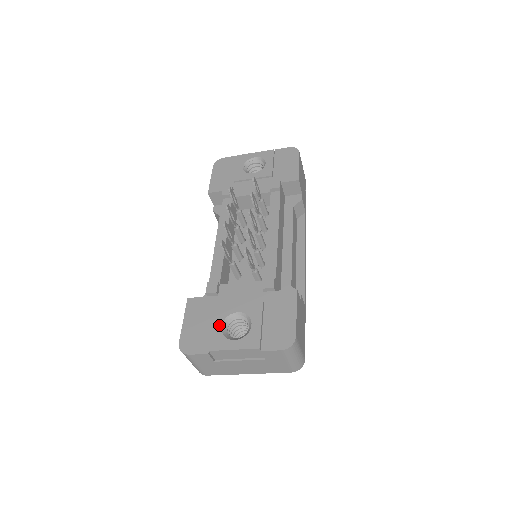
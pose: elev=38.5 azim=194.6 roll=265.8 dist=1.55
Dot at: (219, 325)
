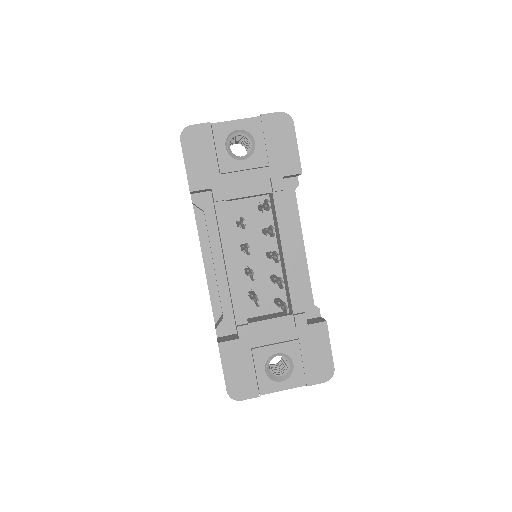
Dot at: (262, 369)
